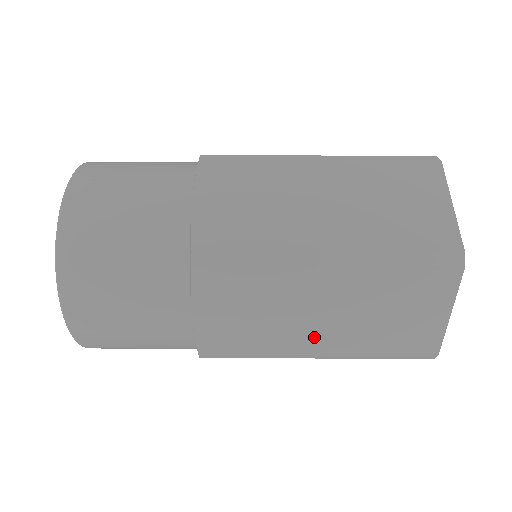
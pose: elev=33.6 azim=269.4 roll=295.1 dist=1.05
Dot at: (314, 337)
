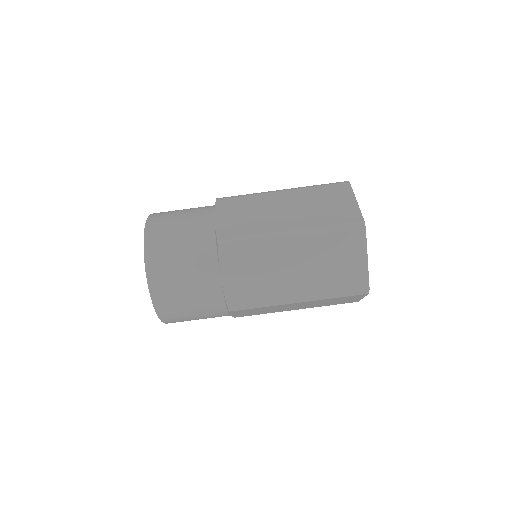
Dot at: (285, 222)
